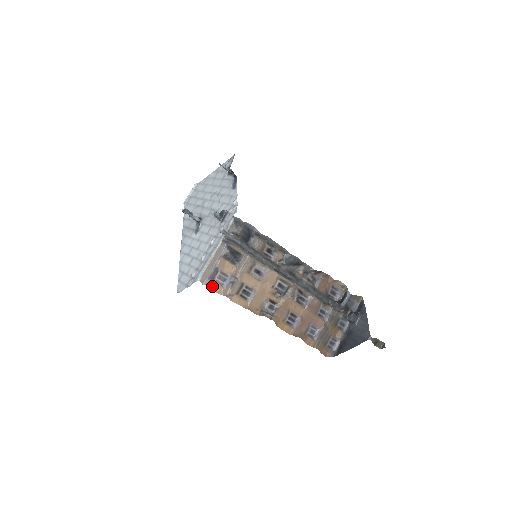
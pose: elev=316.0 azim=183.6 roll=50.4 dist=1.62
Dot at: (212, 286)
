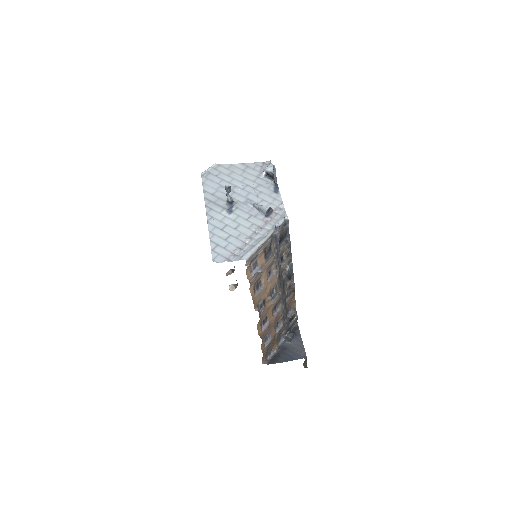
Dot at: (247, 269)
